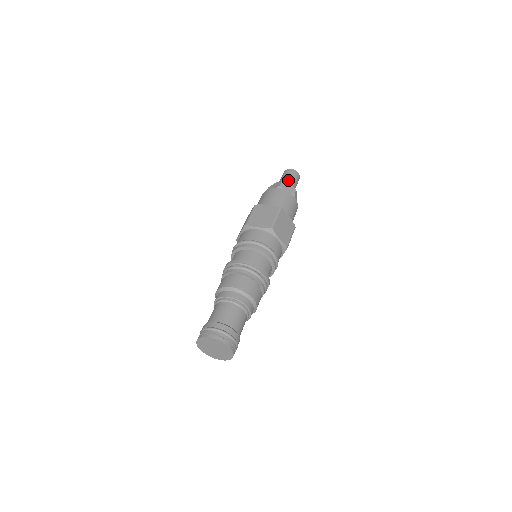
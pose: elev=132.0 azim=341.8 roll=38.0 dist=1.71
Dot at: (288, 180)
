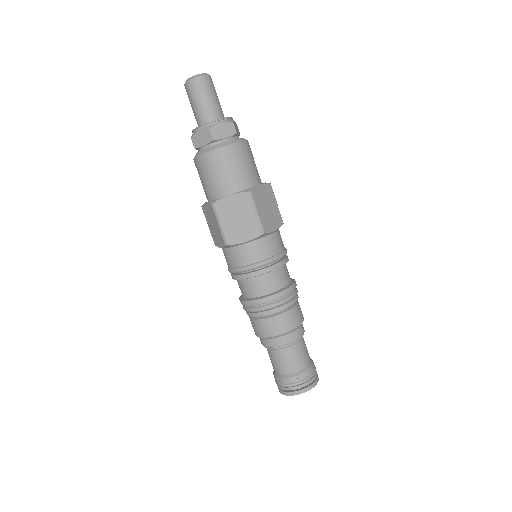
Dot at: (208, 107)
